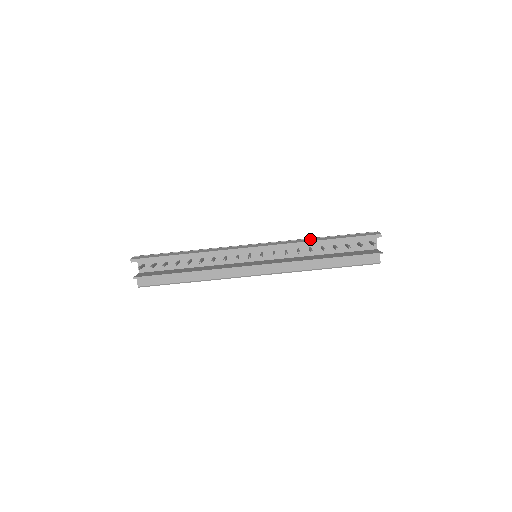
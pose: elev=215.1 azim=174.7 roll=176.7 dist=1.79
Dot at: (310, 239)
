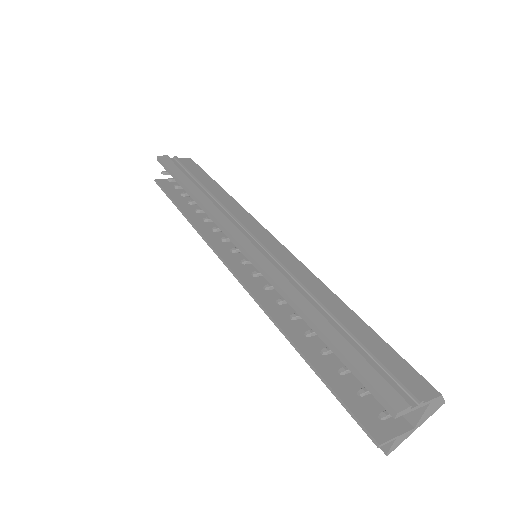
Dot at: (302, 296)
